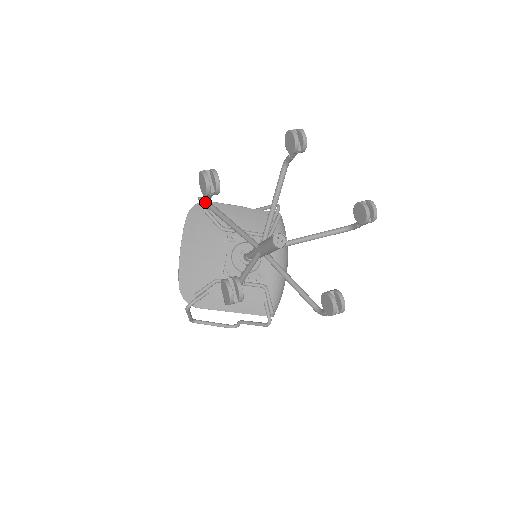
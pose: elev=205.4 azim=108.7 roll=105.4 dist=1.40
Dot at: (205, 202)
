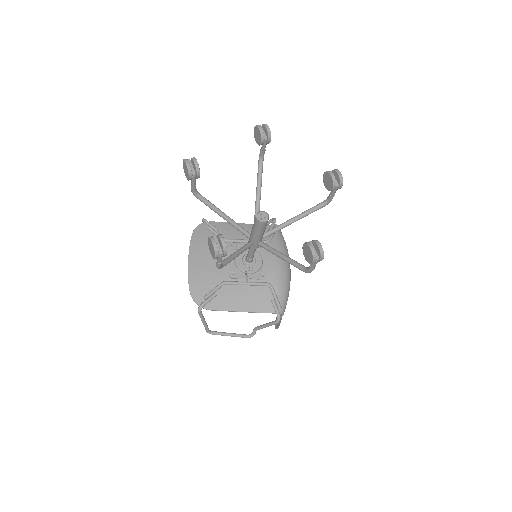
Dot at: (192, 190)
